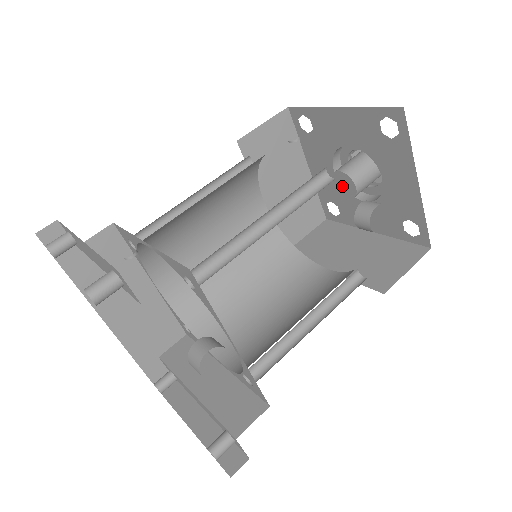
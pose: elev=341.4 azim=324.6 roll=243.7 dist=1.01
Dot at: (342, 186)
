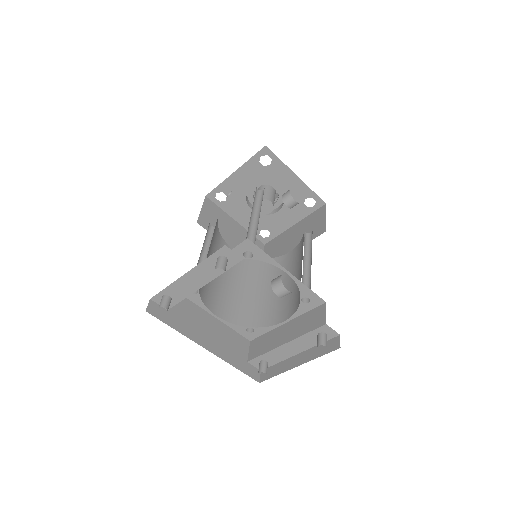
Dot at: (263, 208)
